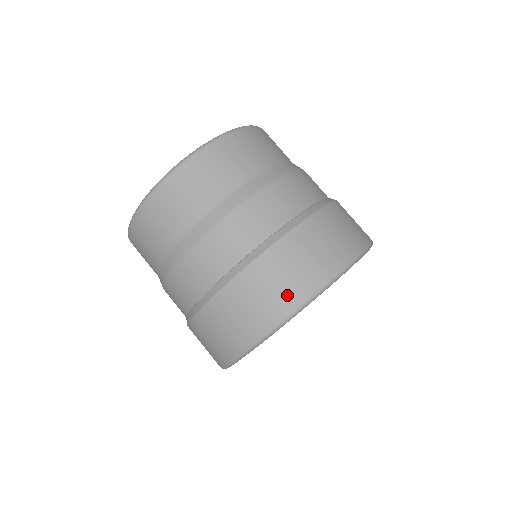
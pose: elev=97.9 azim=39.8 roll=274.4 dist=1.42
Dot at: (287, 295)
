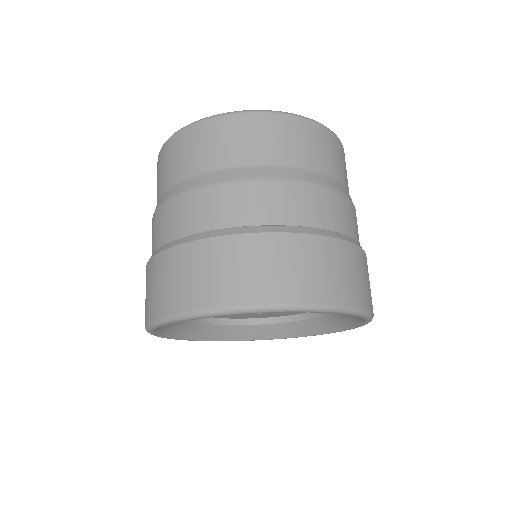
Dot at: (321, 287)
